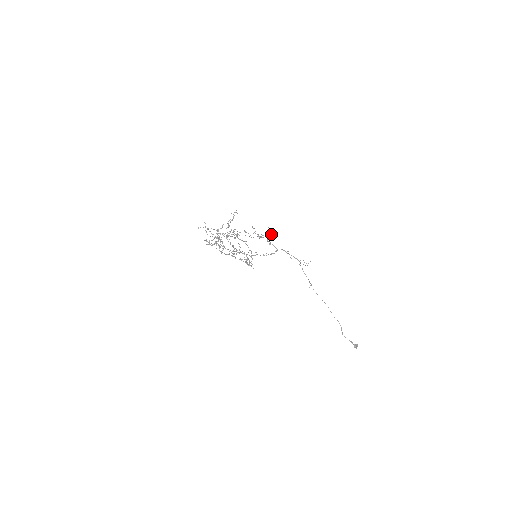
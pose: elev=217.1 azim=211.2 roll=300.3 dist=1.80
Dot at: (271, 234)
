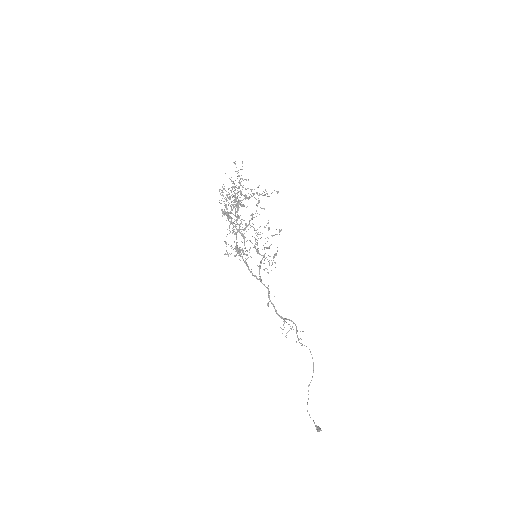
Dot at: occluded
